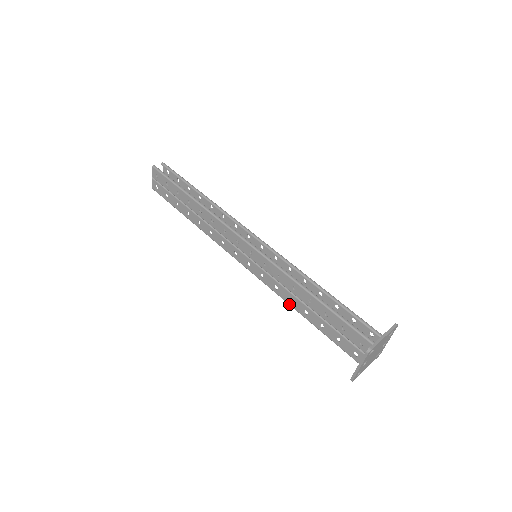
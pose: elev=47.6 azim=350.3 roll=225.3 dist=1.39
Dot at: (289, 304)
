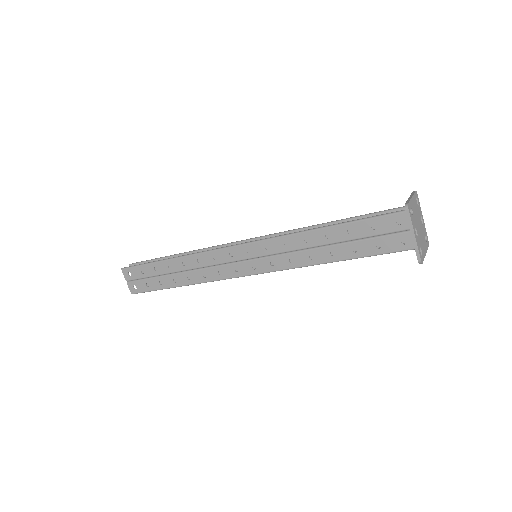
Dot at: (313, 264)
